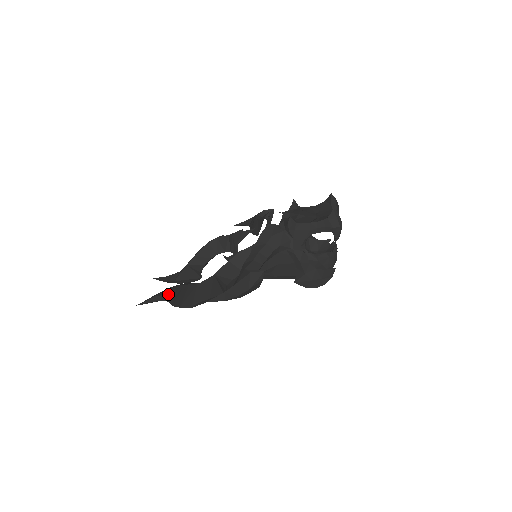
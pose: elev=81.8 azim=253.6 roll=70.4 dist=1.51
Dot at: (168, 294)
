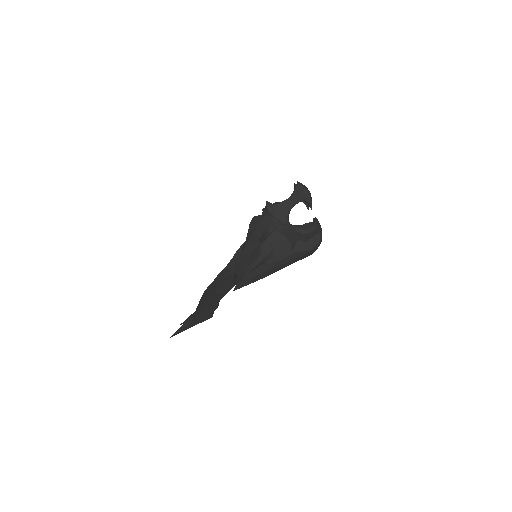
Dot at: (193, 315)
